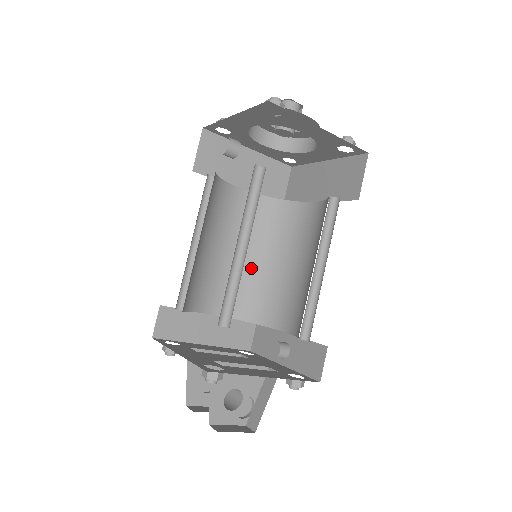
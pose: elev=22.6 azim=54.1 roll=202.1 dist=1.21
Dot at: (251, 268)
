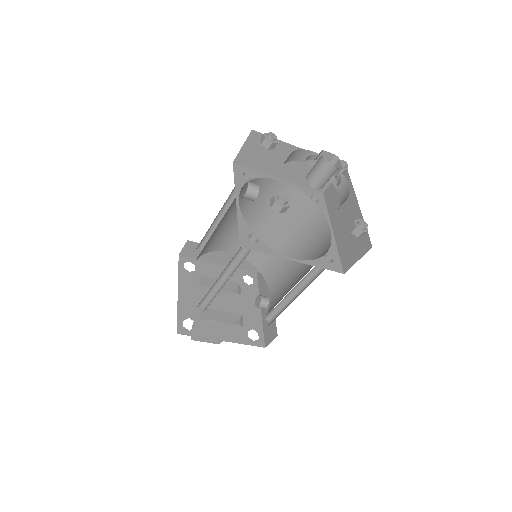
Dot at: (269, 236)
